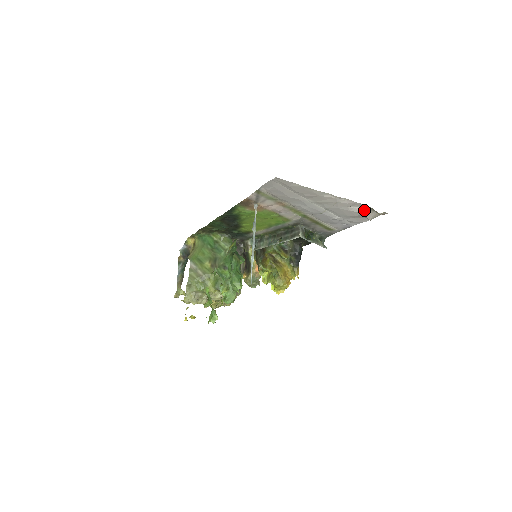
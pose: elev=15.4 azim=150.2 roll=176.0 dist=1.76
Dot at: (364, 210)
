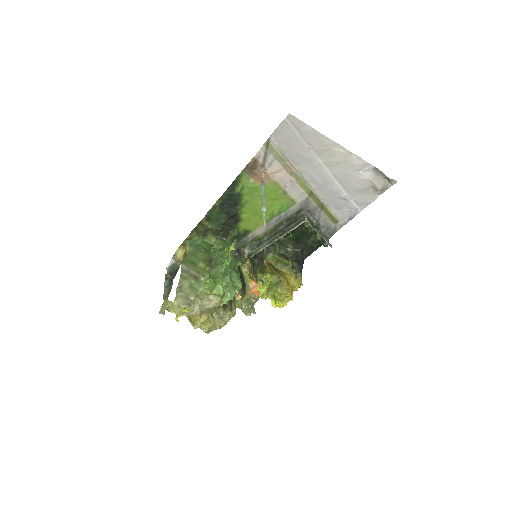
Dot at: (374, 176)
